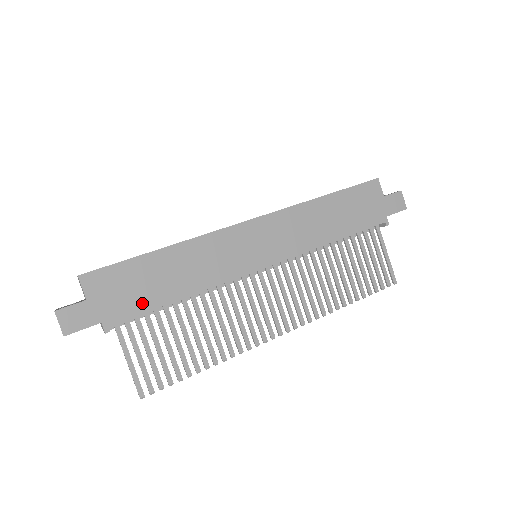
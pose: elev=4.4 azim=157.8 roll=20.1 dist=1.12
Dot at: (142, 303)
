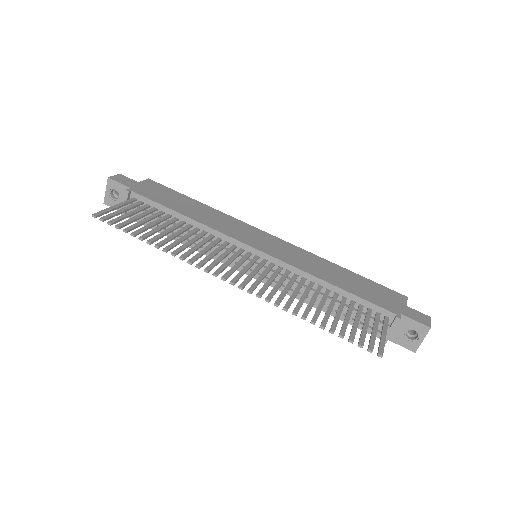
Dot at: (160, 200)
